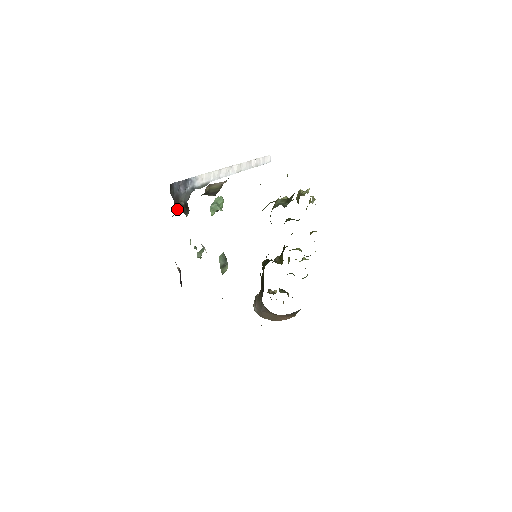
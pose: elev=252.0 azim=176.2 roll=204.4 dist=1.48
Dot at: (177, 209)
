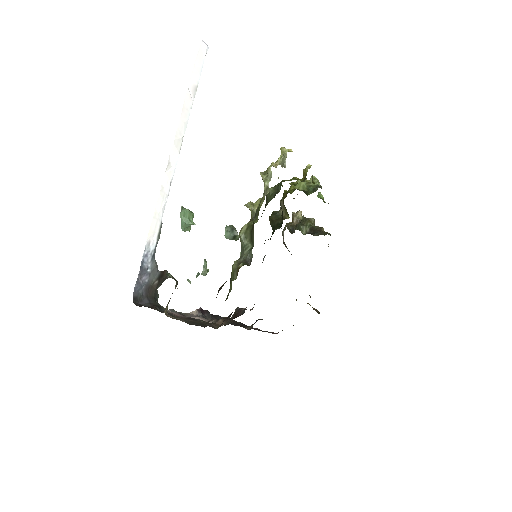
Dot at: (156, 292)
